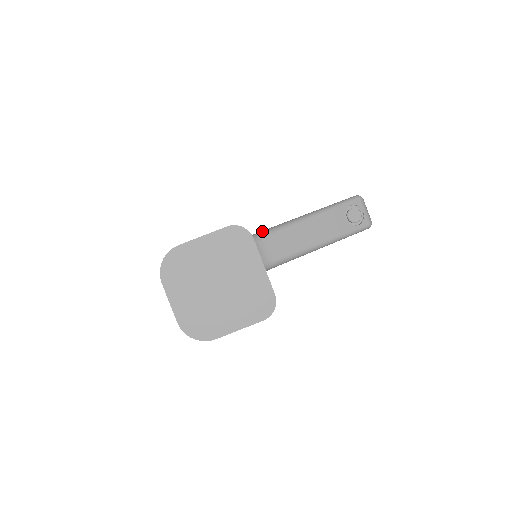
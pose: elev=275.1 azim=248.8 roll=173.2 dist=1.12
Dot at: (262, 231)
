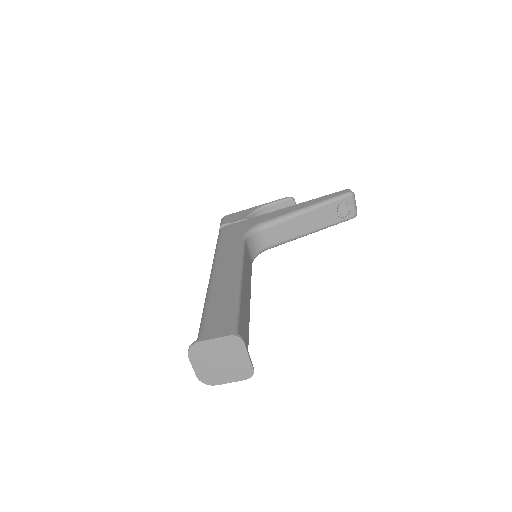
Dot at: (265, 222)
